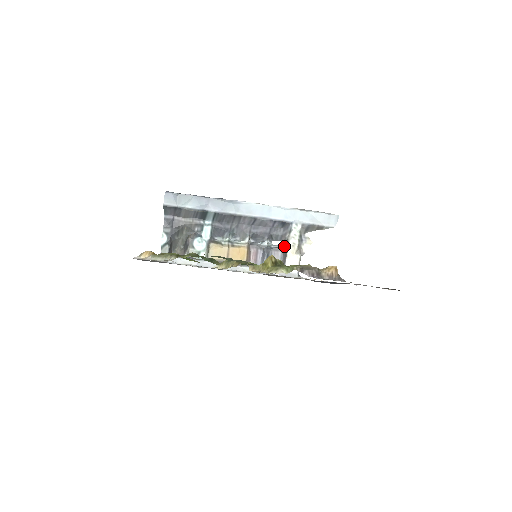
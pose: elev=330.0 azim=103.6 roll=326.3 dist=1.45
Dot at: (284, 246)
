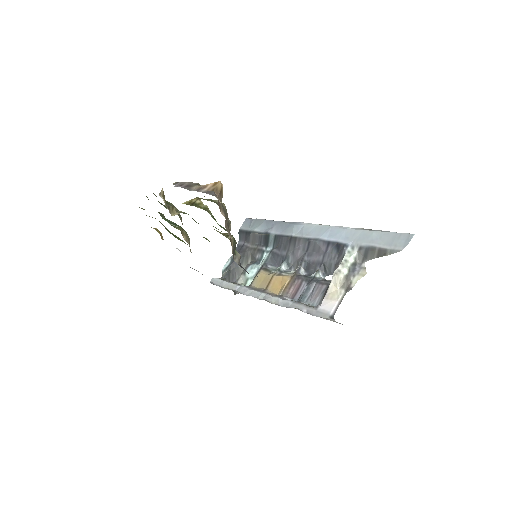
Dot at: occluded
